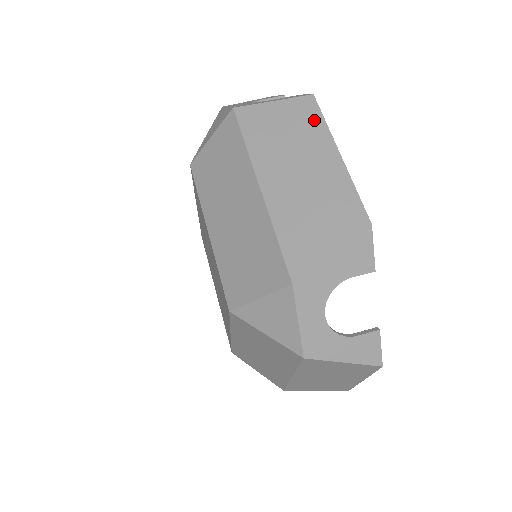
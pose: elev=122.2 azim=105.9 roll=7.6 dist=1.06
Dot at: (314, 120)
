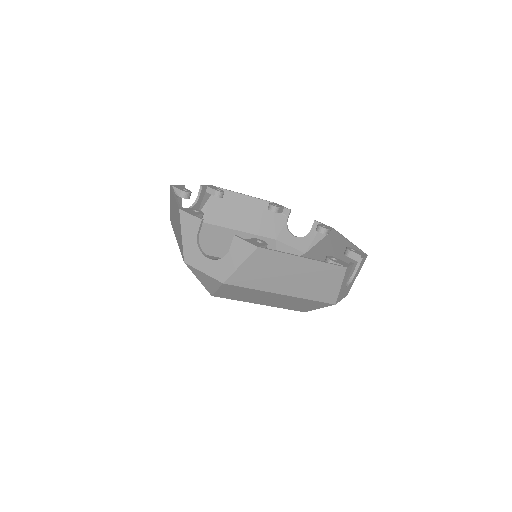
Dot at: (274, 256)
